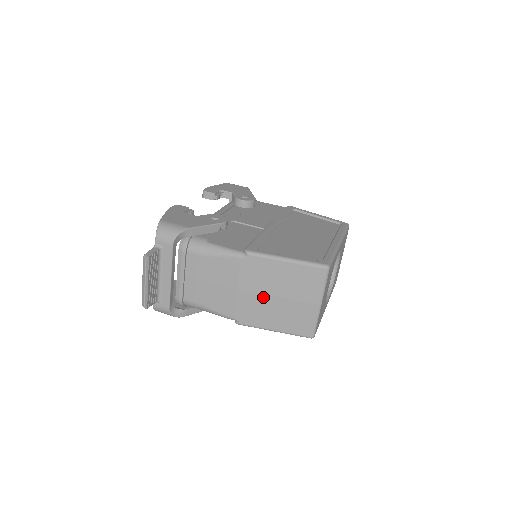
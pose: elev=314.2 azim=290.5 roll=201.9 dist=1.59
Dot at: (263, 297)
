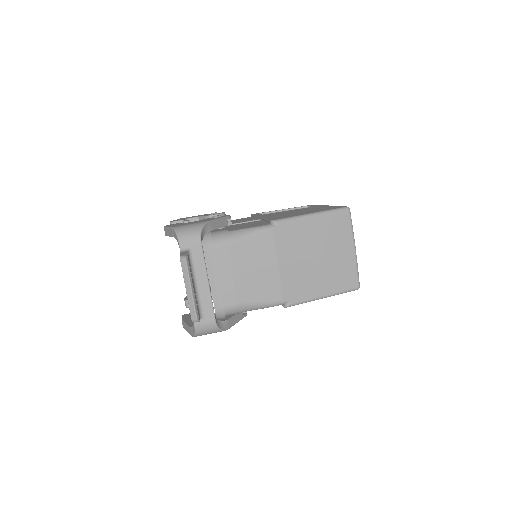
Dot at: (304, 263)
